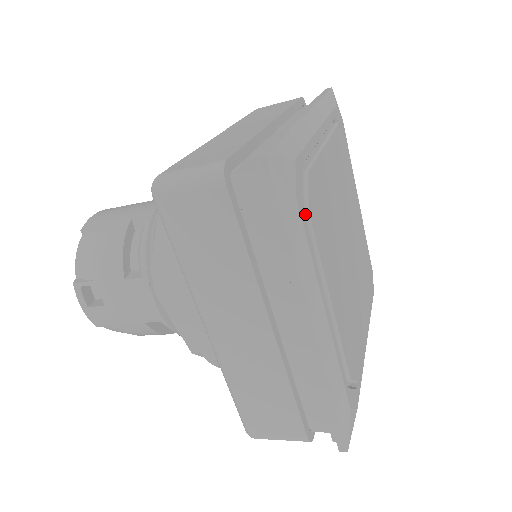
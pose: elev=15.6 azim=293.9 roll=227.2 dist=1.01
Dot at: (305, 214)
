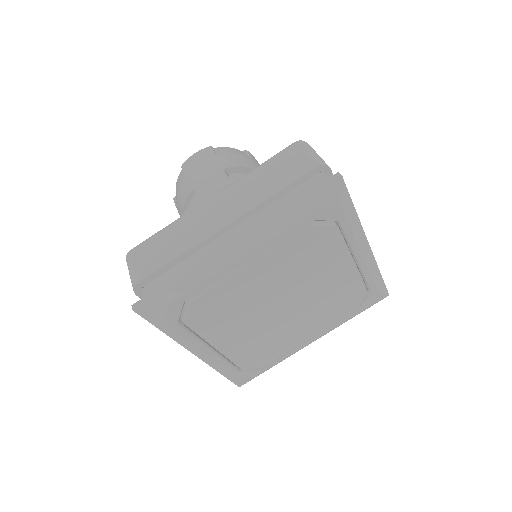
Dot at: (183, 322)
